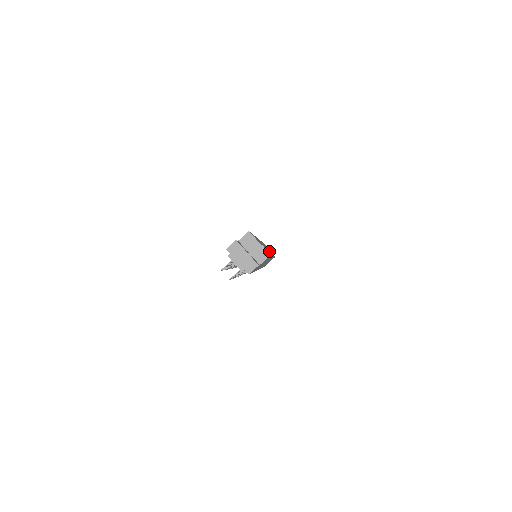
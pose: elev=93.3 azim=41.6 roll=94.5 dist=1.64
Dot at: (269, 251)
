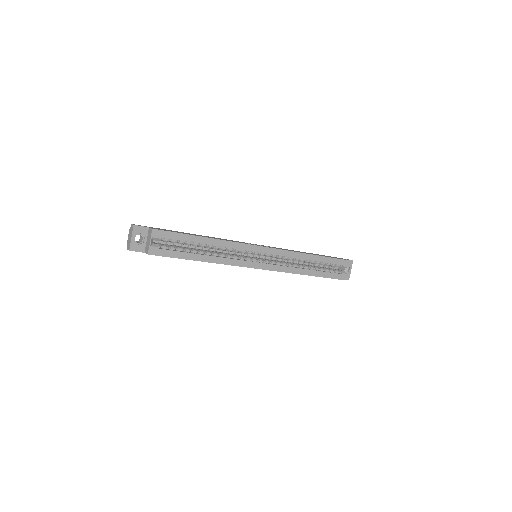
Dot at: (260, 263)
